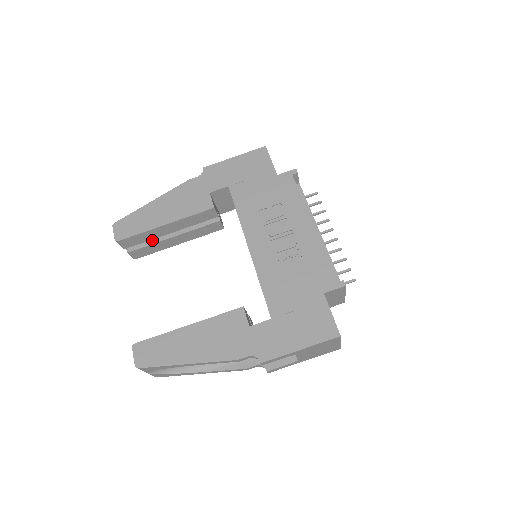
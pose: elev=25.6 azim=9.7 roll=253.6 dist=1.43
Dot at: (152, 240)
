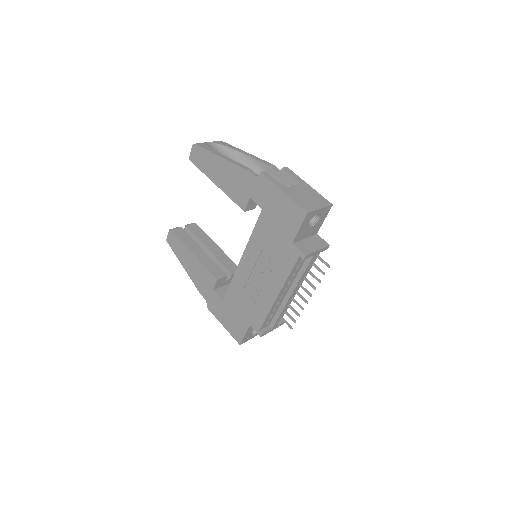
Dot at: occluded
